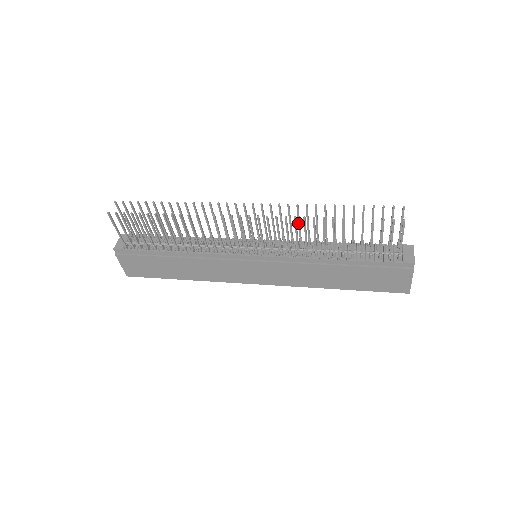
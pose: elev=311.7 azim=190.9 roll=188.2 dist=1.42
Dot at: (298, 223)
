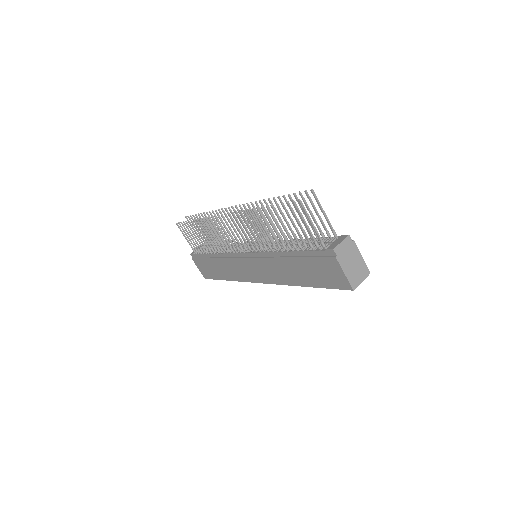
Dot at: occluded
